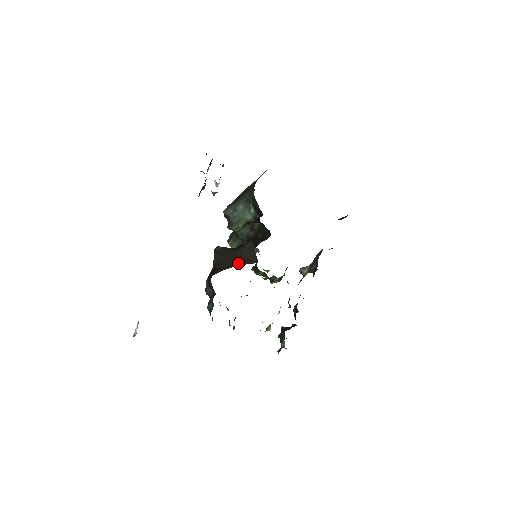
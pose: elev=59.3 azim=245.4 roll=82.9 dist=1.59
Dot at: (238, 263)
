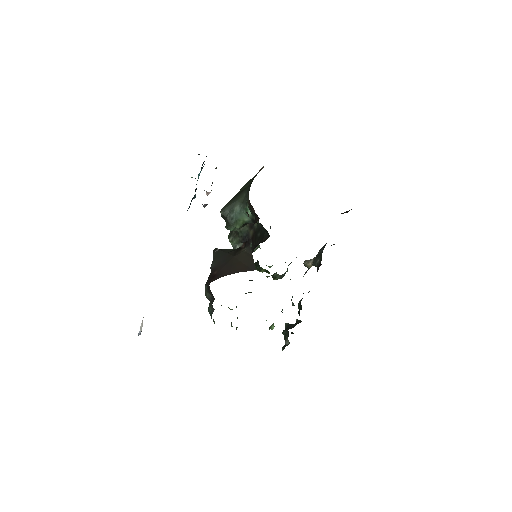
Dot at: (235, 270)
